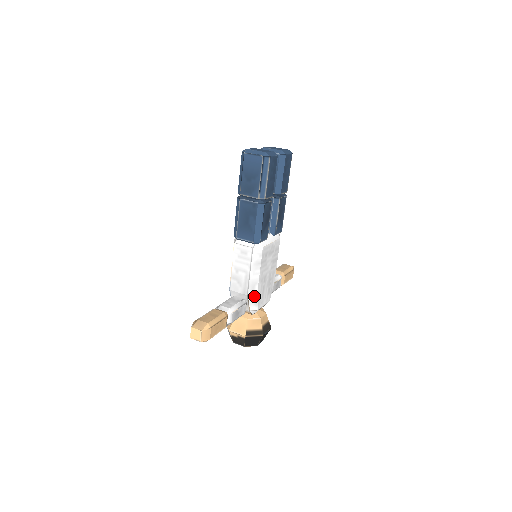
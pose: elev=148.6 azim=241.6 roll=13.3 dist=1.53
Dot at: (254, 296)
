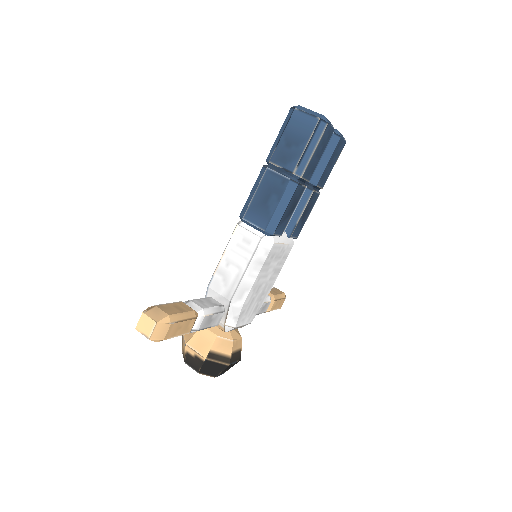
Dot at: (238, 306)
